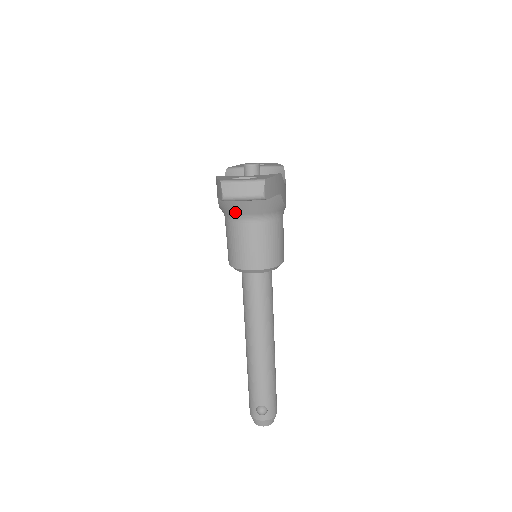
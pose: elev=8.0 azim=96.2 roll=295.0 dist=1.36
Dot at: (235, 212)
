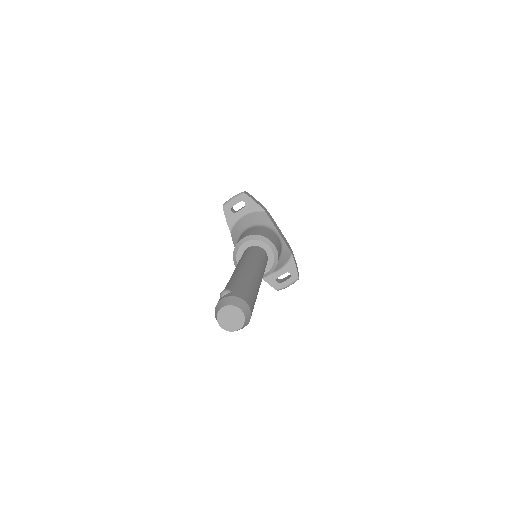
Dot at: (239, 233)
